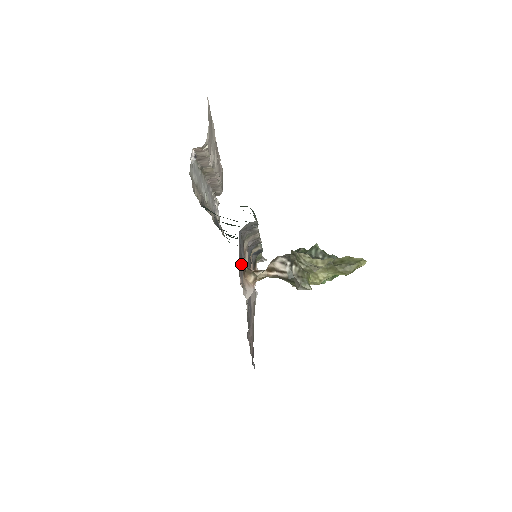
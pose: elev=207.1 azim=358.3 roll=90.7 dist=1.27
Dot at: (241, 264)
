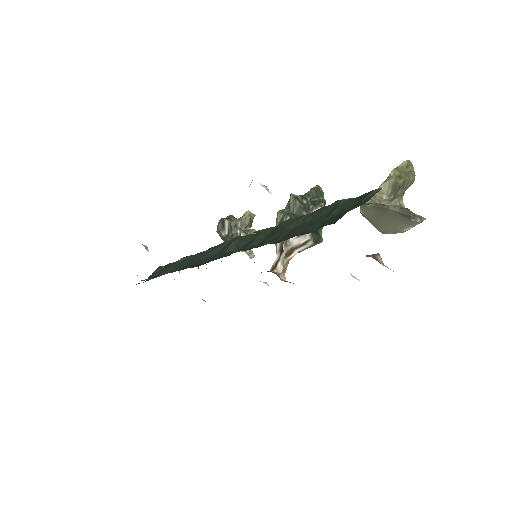
Dot at: occluded
